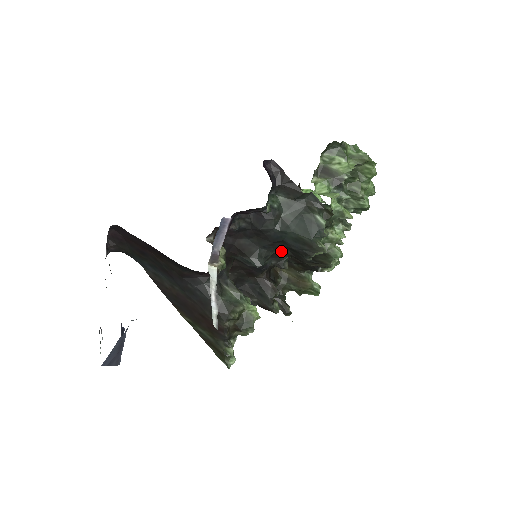
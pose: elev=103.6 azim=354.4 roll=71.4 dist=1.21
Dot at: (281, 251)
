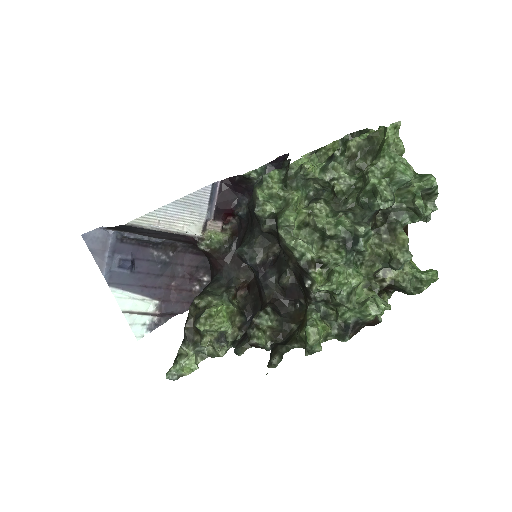
Dot at: (282, 258)
